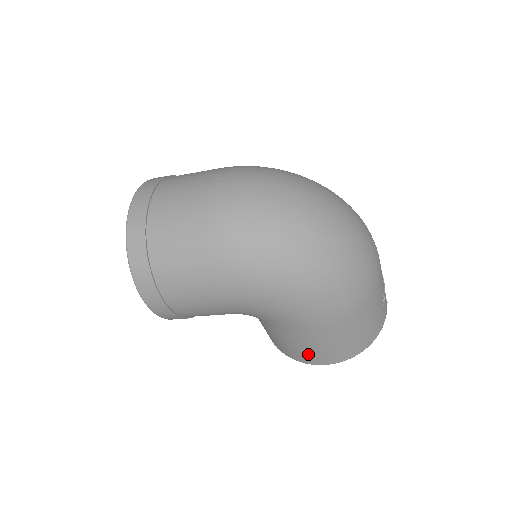
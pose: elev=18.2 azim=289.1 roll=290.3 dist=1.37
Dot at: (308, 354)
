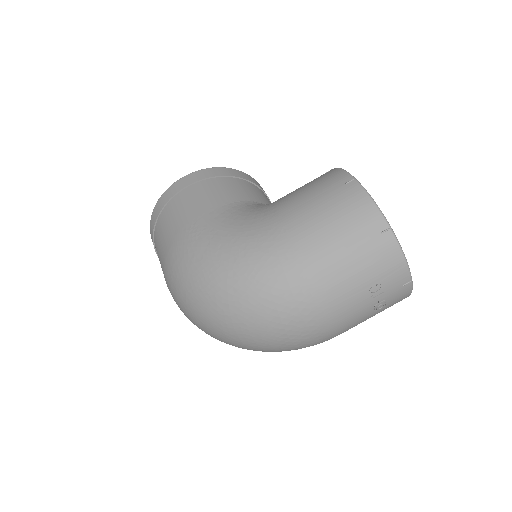
Dot at: occluded
